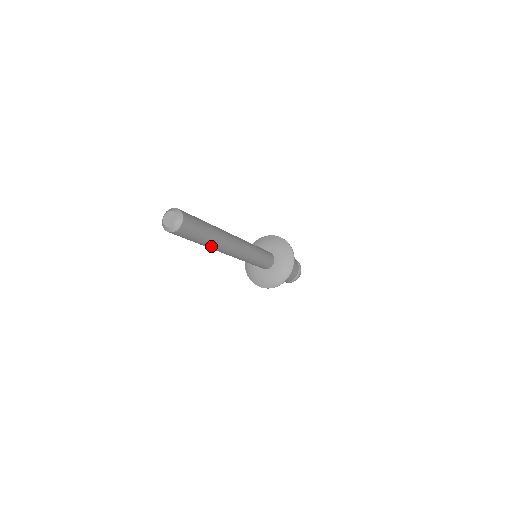
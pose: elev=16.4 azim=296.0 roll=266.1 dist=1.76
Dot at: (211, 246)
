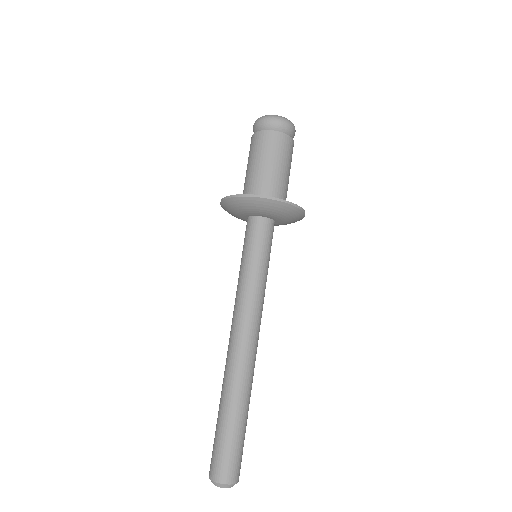
Dot at: occluded
